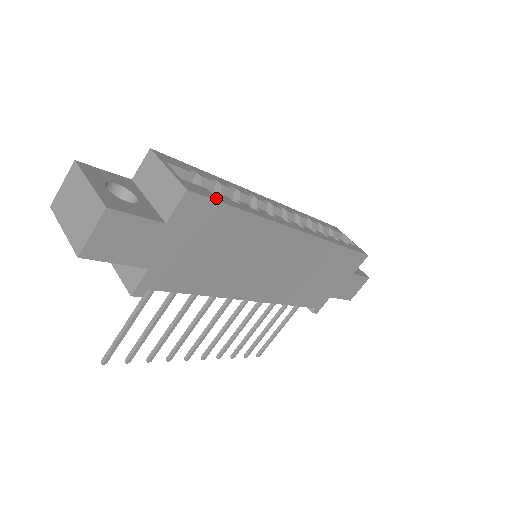
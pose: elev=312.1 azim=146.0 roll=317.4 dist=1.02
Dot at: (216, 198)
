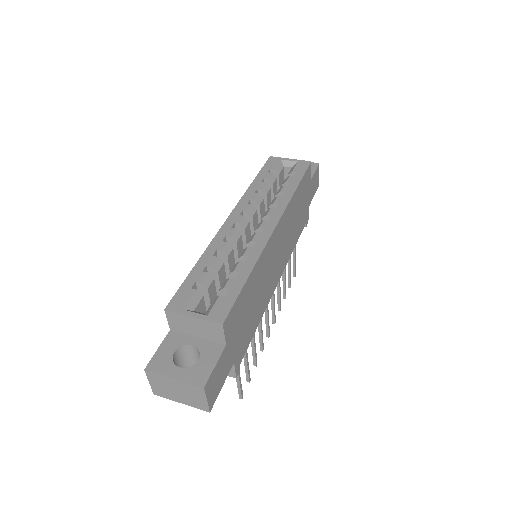
Dot at: (232, 298)
